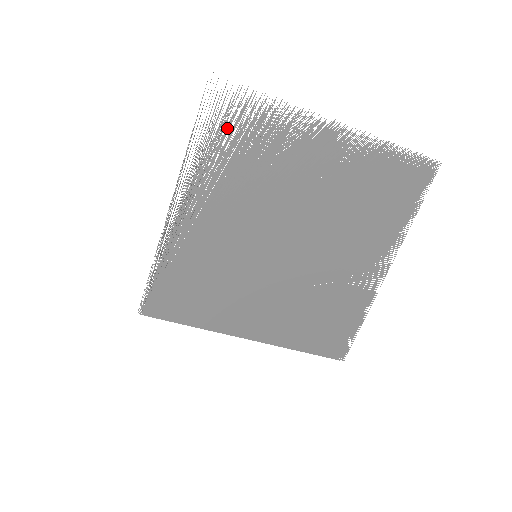
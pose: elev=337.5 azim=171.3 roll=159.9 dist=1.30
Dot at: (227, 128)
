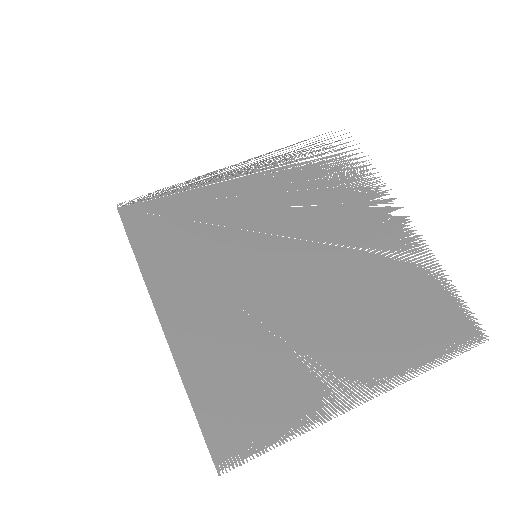
Dot at: occluded
